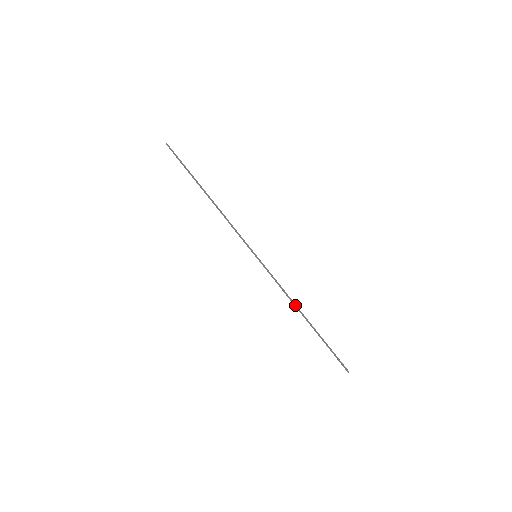
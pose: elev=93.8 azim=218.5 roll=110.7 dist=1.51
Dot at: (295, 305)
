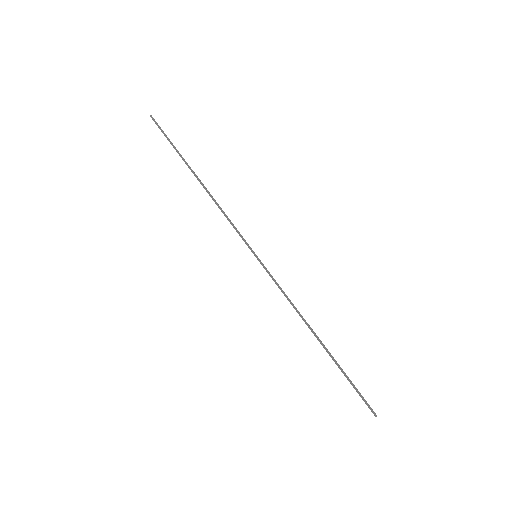
Dot at: occluded
